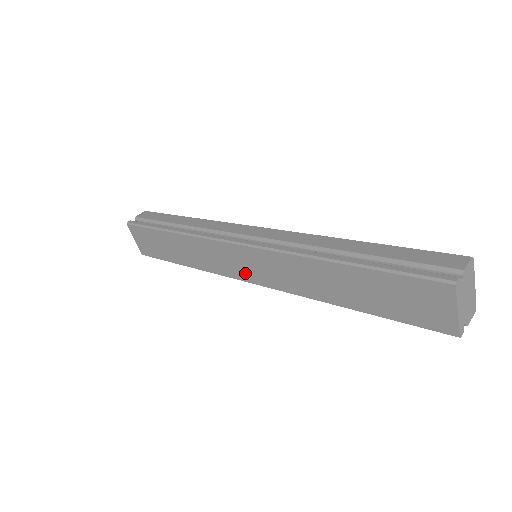
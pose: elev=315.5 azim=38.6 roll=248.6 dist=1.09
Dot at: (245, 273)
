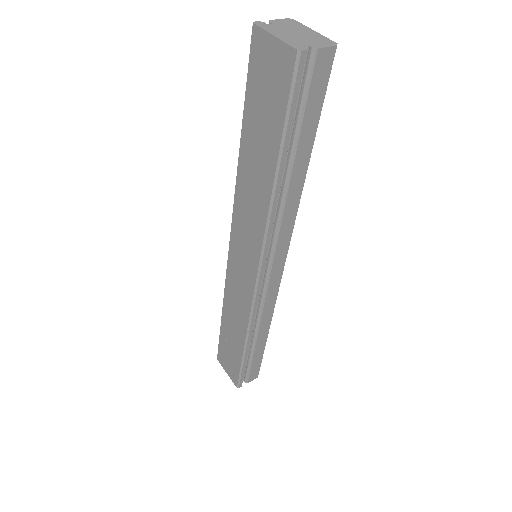
Dot at: (248, 274)
